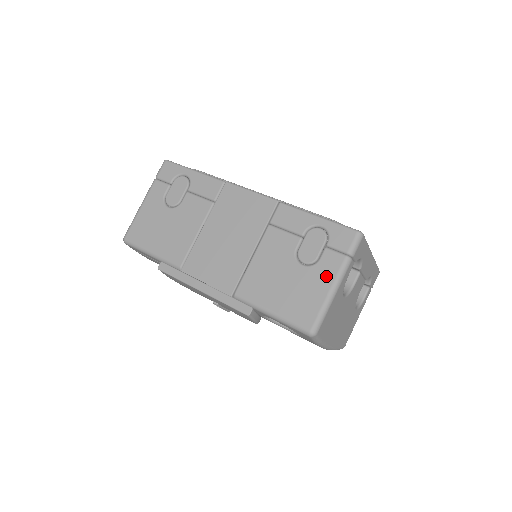
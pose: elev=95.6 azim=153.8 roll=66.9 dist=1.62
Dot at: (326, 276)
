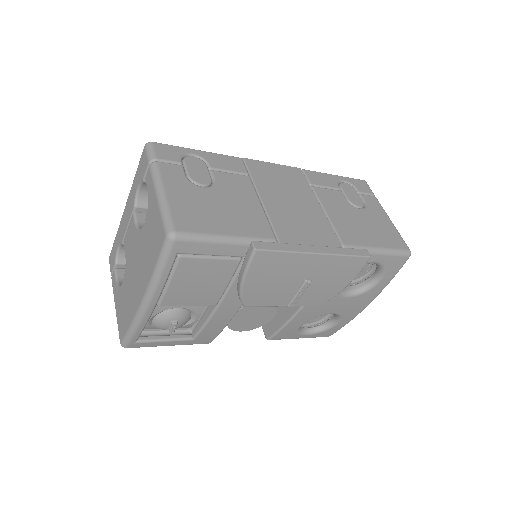
Dot at: (379, 211)
